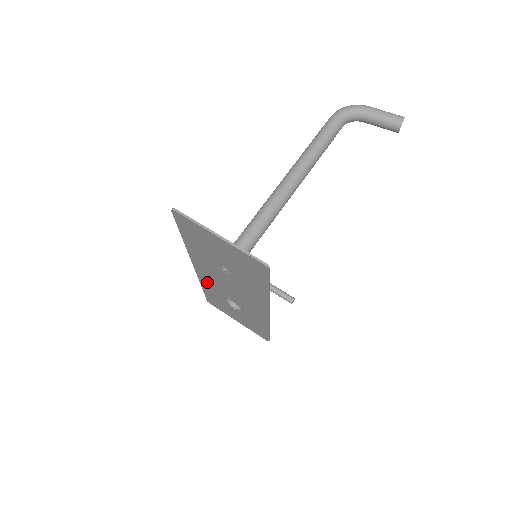
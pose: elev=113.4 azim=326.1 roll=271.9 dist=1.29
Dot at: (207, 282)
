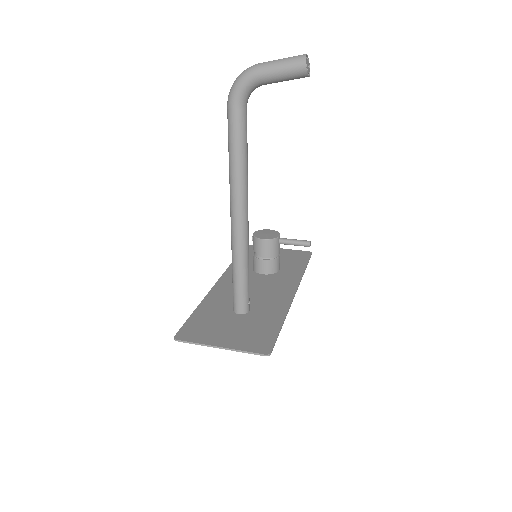
Dot at: occluded
